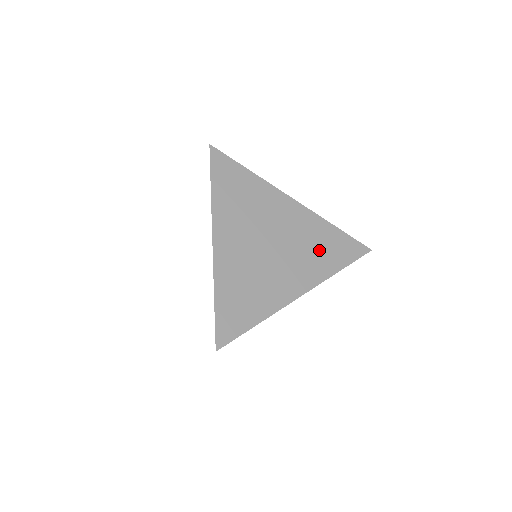
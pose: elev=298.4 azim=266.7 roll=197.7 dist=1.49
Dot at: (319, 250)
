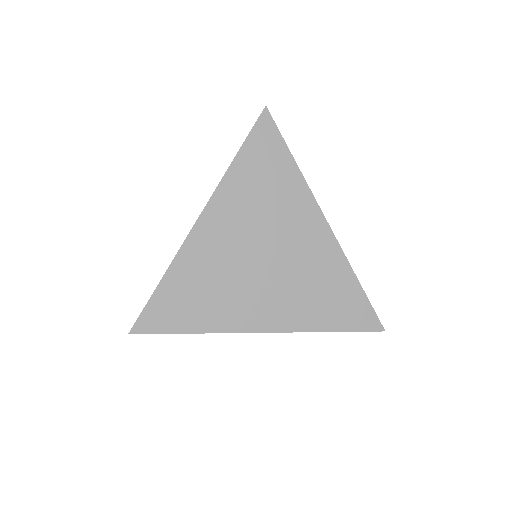
Dot at: (318, 295)
